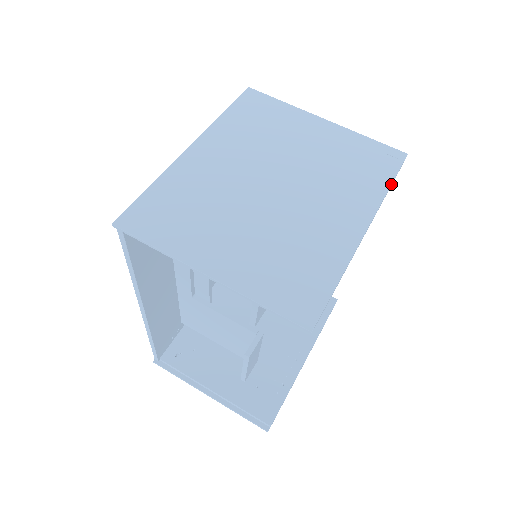
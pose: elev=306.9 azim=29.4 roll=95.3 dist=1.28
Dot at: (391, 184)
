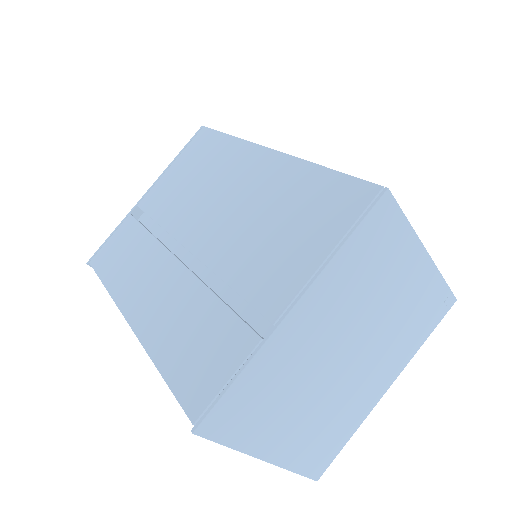
Dot at: occluded
